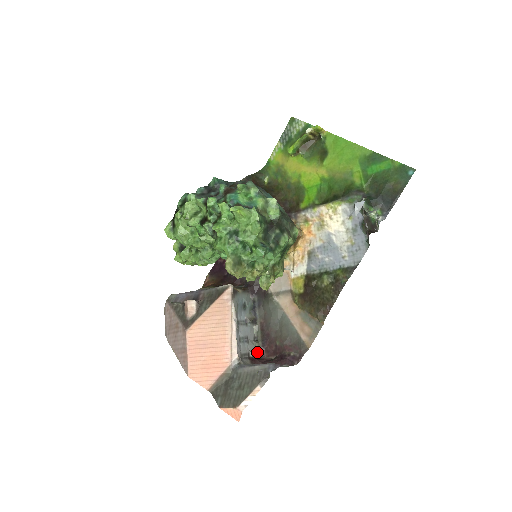
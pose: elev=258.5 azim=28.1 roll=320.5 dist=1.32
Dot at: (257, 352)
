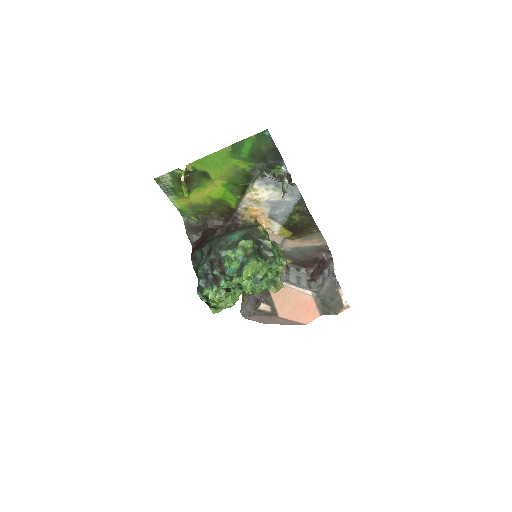
Dot at: (307, 273)
